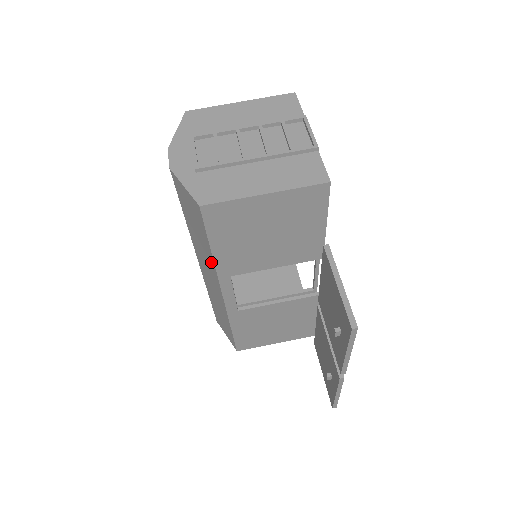
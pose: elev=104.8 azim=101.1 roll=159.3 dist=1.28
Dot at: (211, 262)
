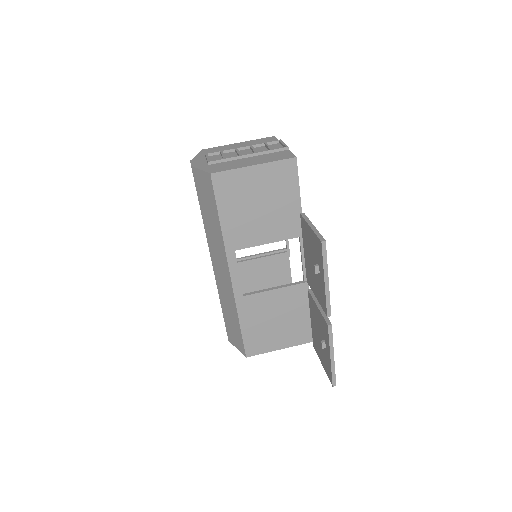
Dot at: (220, 237)
